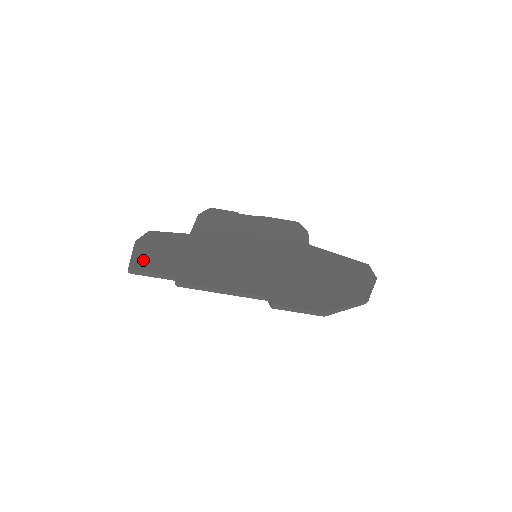
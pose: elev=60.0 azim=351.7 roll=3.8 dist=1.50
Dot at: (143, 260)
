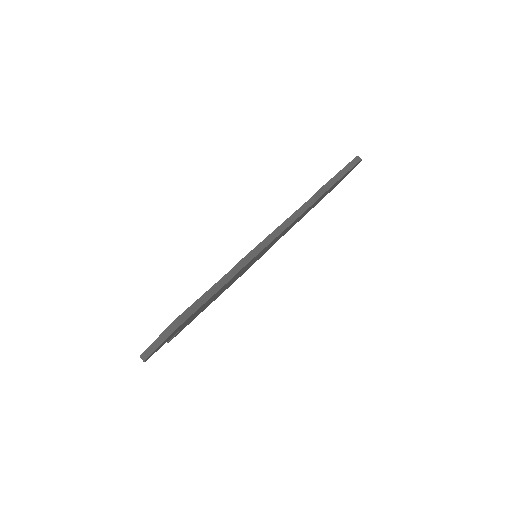
Dot at: occluded
